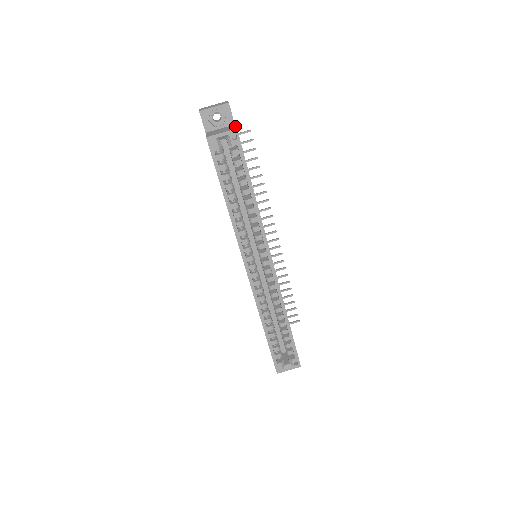
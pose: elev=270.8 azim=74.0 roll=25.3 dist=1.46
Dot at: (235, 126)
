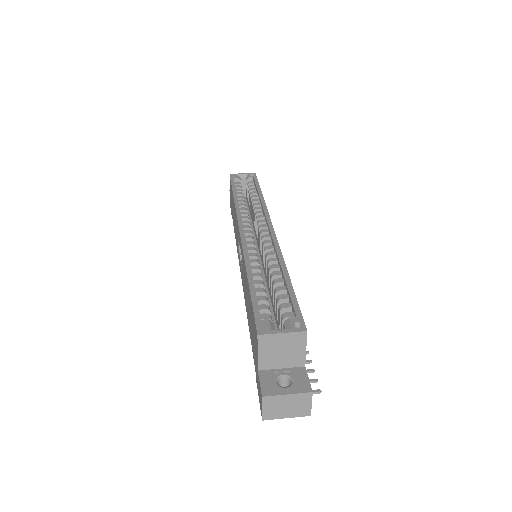
Dot at: occluded
